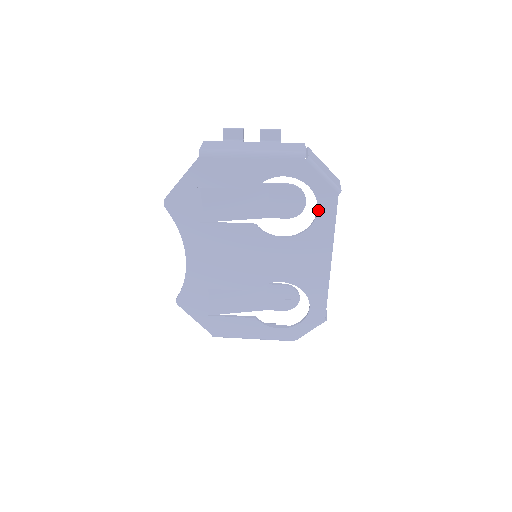
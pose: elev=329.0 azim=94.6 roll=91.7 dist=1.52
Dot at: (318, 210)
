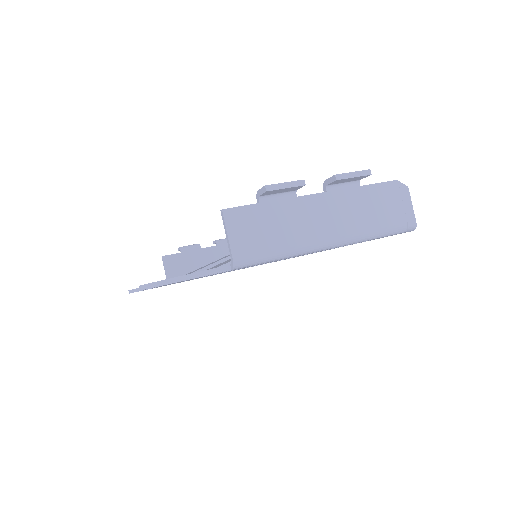
Dot at: occluded
